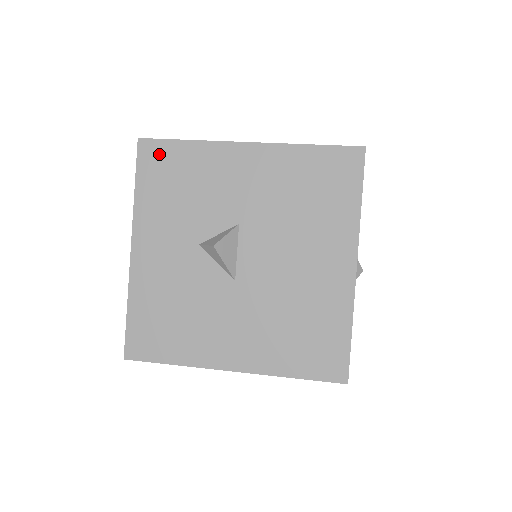
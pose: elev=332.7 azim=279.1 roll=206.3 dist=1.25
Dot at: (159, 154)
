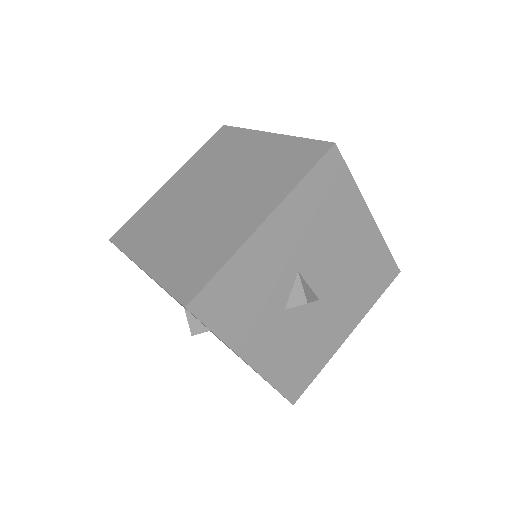
Dot at: (211, 298)
